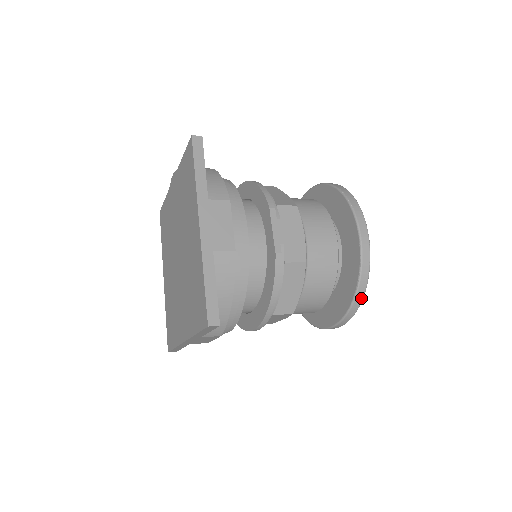
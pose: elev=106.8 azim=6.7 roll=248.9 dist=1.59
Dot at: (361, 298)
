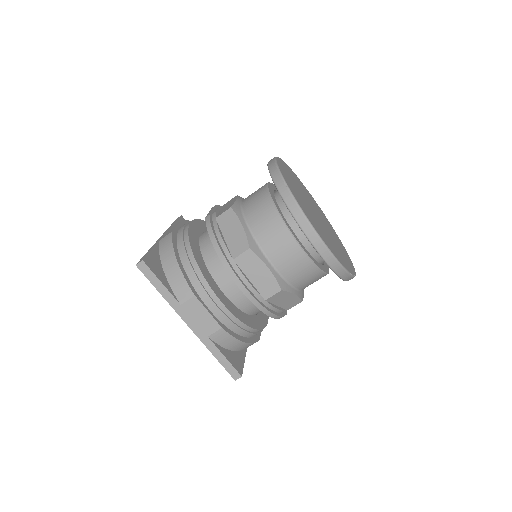
Dot at: (287, 191)
